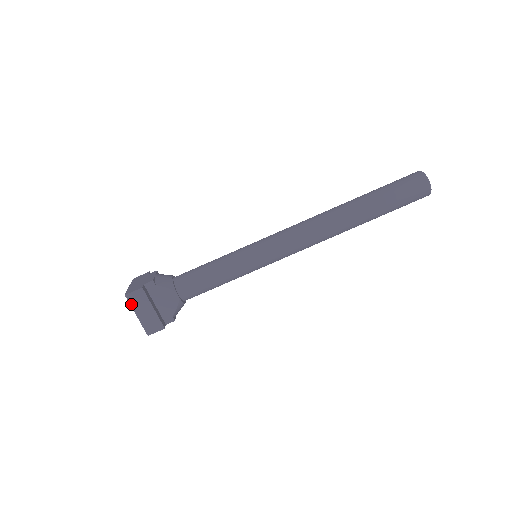
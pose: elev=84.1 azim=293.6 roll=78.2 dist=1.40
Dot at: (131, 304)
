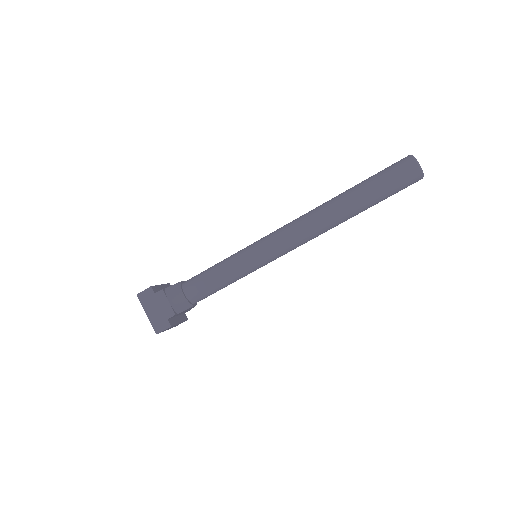
Dot at: occluded
